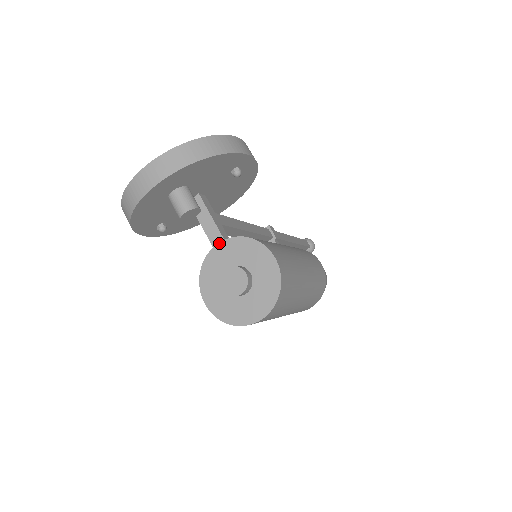
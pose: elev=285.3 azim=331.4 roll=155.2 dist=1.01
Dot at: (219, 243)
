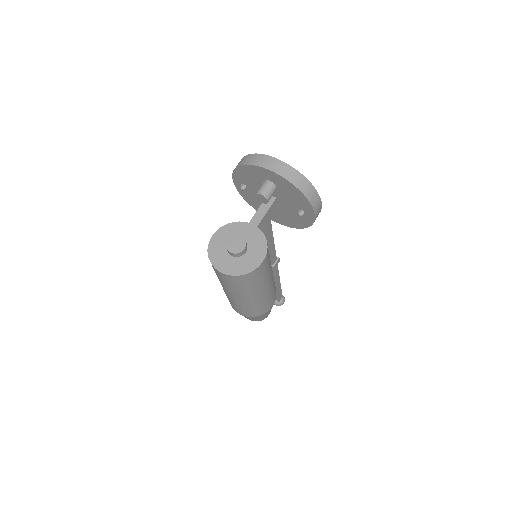
Dot at: (253, 225)
